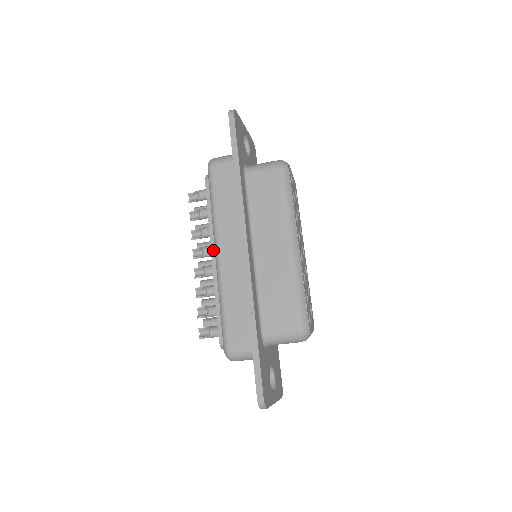
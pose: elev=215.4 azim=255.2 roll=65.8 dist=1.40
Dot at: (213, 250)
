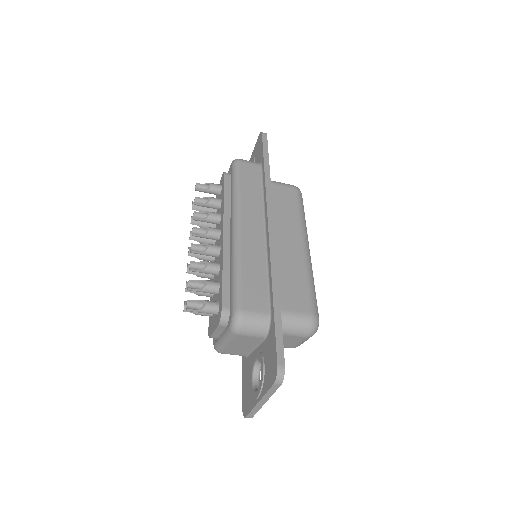
Dot at: (226, 227)
